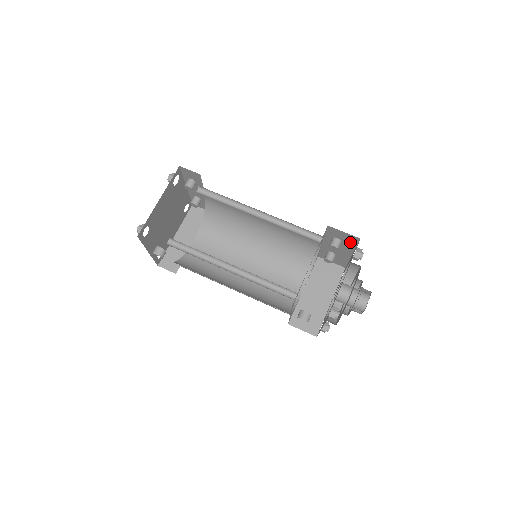
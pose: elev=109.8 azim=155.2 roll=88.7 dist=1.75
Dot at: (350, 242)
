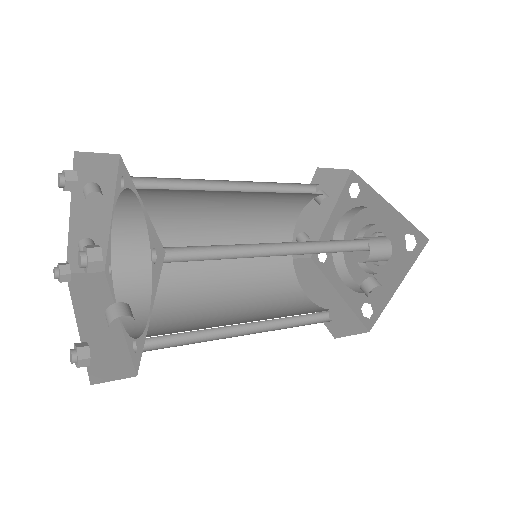
Dot at: (335, 188)
